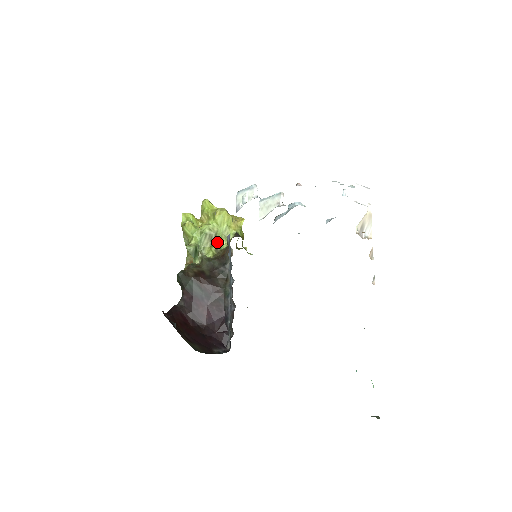
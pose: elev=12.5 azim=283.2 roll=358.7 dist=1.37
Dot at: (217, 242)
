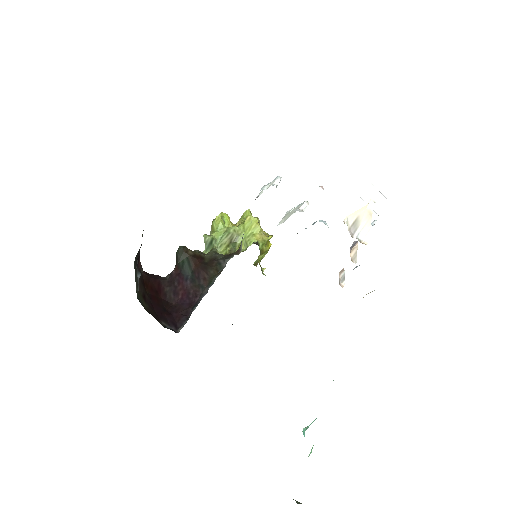
Dot at: (235, 244)
